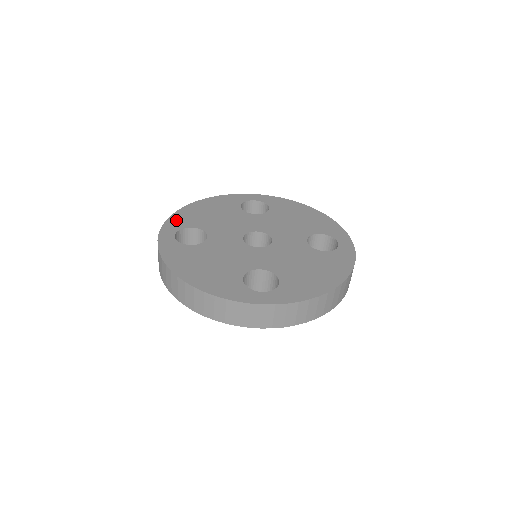
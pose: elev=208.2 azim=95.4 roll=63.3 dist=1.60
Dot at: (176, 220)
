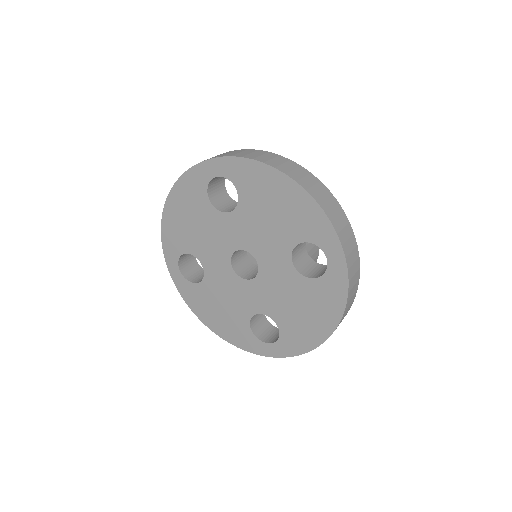
Dot at: (168, 243)
